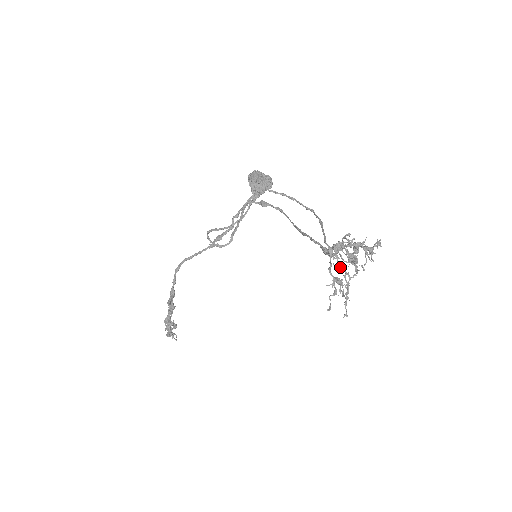
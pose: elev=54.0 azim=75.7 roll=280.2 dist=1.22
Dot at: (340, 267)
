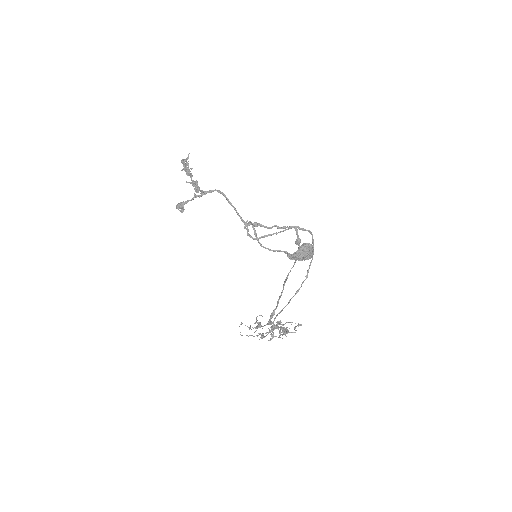
Dot at: (262, 335)
